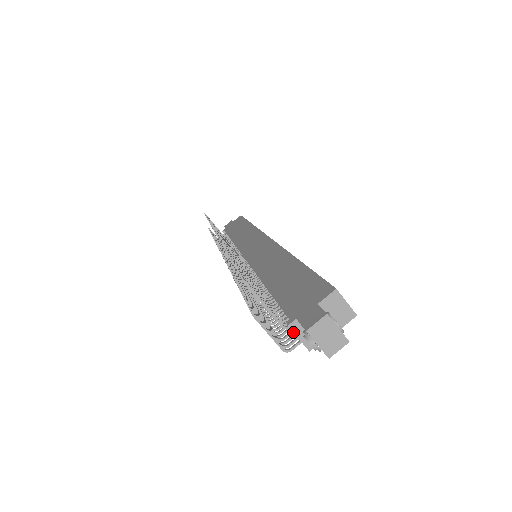
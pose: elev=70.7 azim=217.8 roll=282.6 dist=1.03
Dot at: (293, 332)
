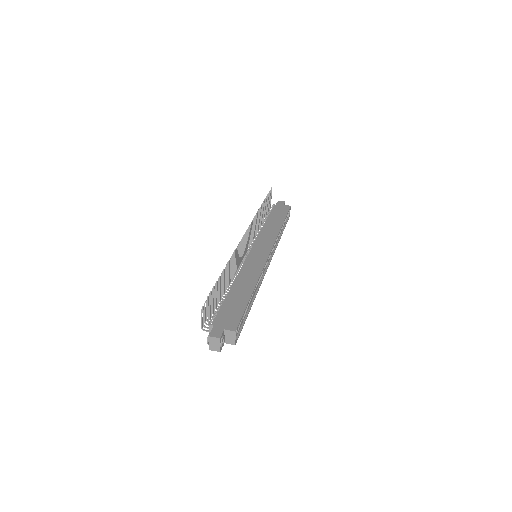
Dot at: (209, 328)
